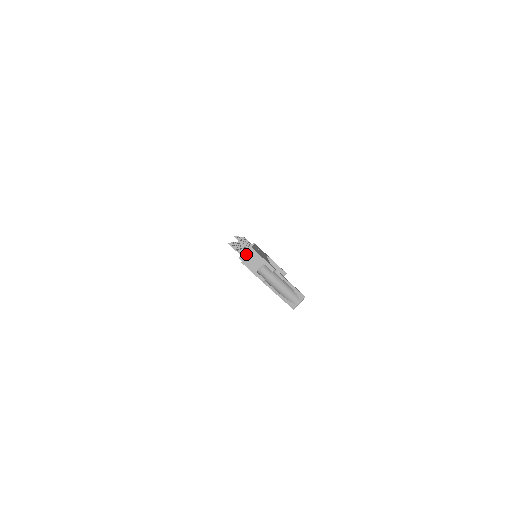
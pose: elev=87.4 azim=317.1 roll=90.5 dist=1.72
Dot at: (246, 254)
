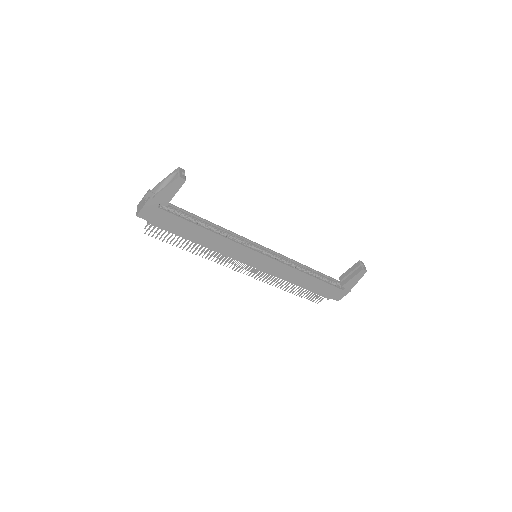
Dot at: occluded
